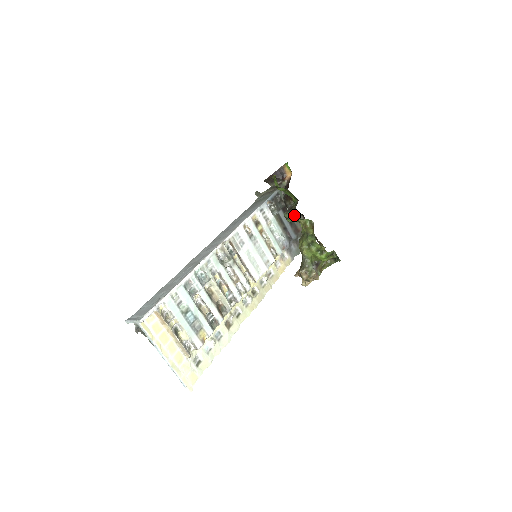
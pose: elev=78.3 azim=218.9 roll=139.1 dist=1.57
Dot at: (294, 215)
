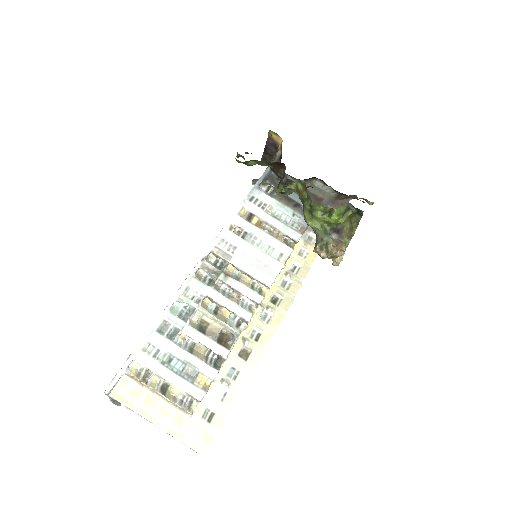
Dot at: occluded
